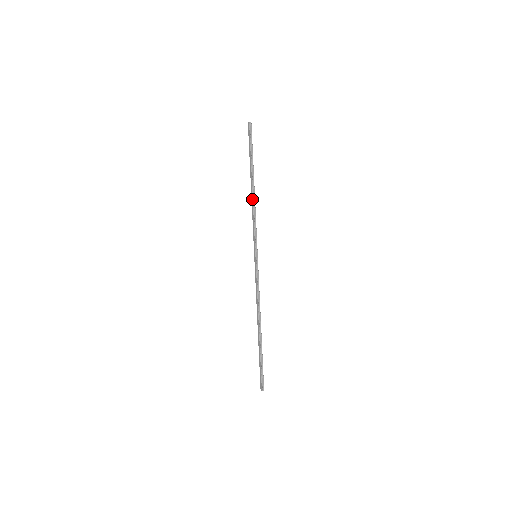
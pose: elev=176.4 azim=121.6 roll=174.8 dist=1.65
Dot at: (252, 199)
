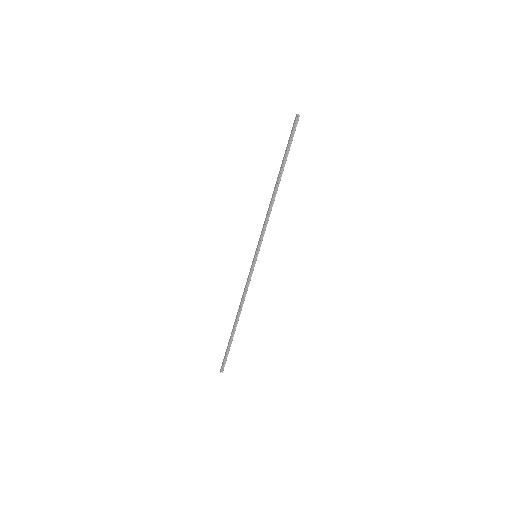
Dot at: (271, 199)
